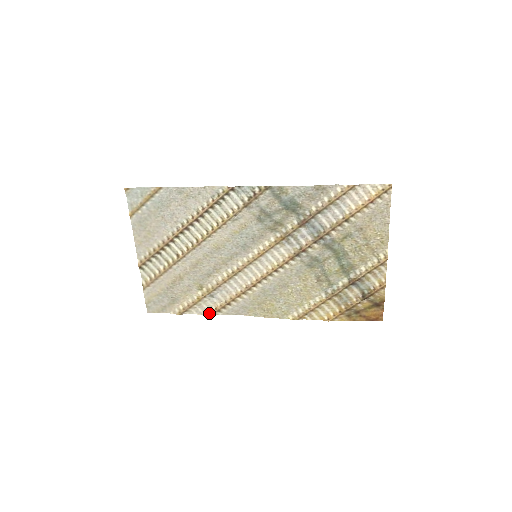
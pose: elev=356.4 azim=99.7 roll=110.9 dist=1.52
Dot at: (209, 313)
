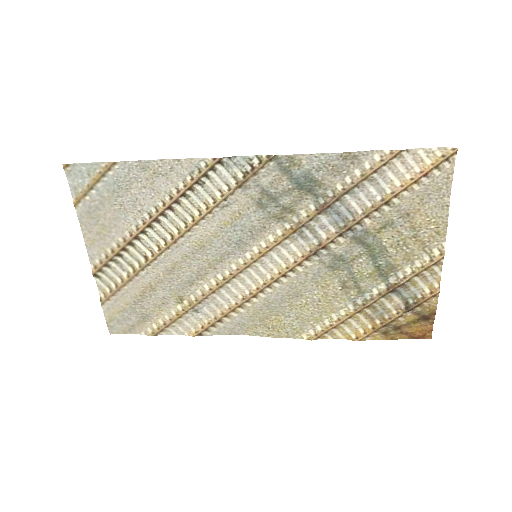
Dot at: (193, 333)
